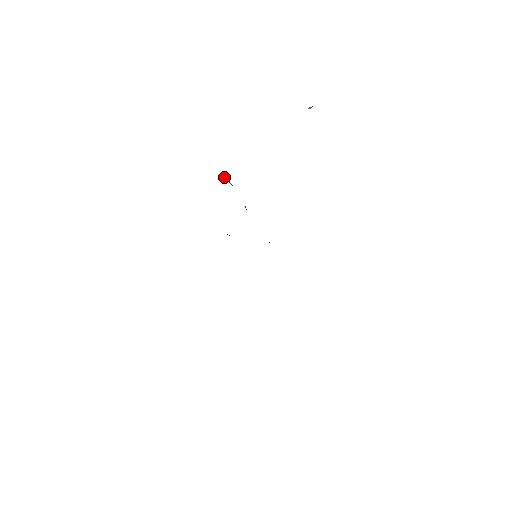
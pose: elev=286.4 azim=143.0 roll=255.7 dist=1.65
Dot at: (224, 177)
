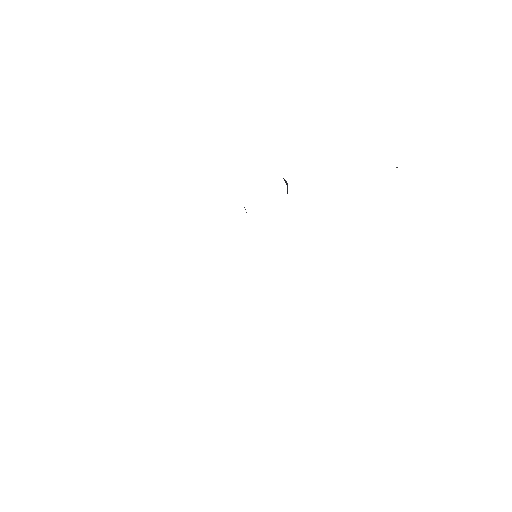
Dot at: (287, 186)
